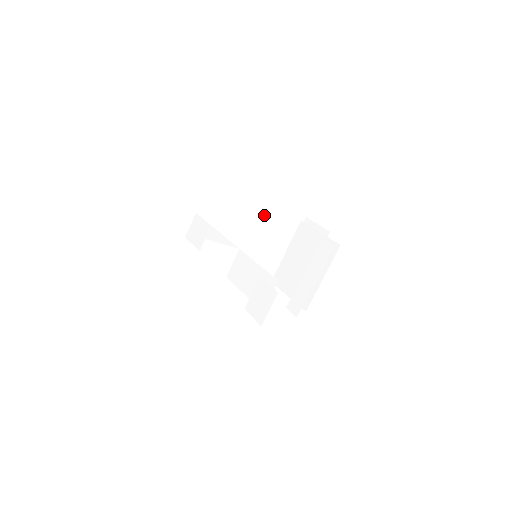
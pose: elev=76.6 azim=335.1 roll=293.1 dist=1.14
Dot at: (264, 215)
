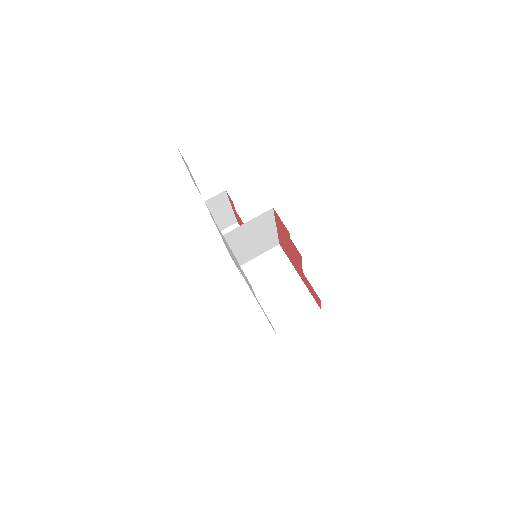
Dot at: (291, 281)
